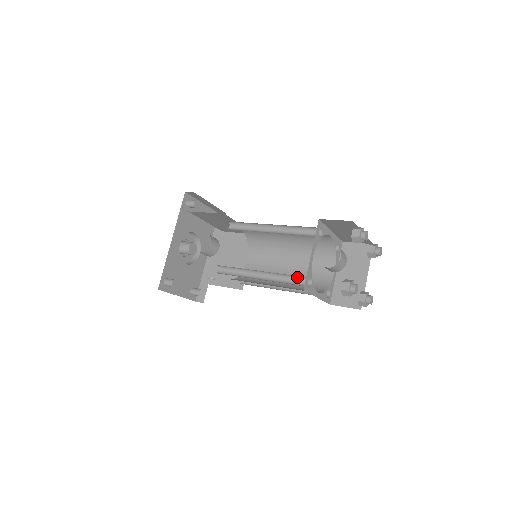
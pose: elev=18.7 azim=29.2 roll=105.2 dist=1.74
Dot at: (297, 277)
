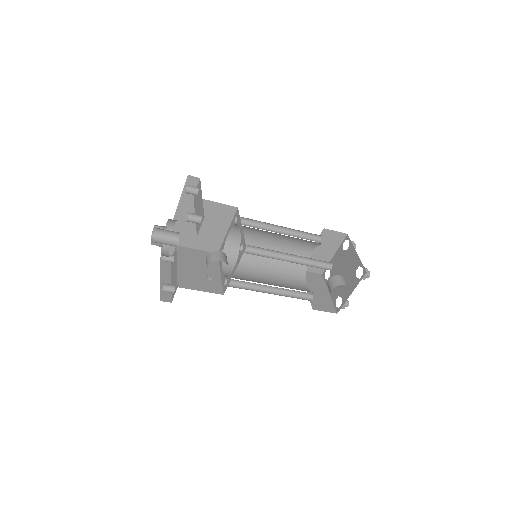
Dot at: (304, 292)
